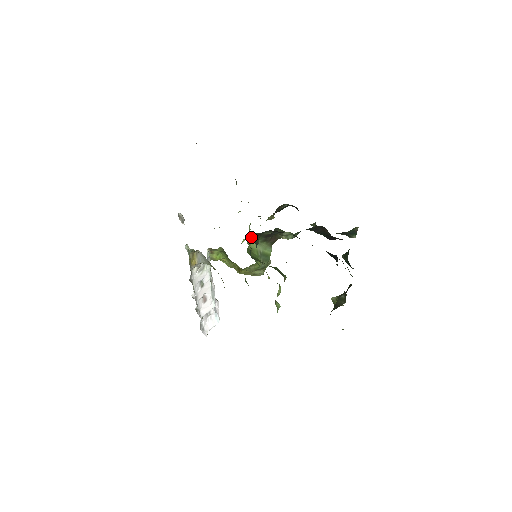
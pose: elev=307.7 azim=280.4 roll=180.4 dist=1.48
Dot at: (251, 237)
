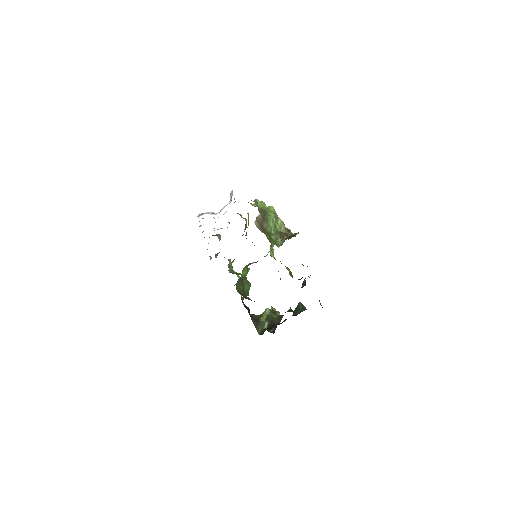
Dot at: occluded
